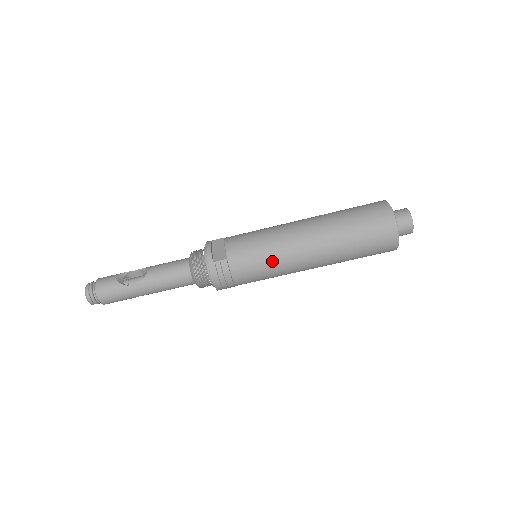
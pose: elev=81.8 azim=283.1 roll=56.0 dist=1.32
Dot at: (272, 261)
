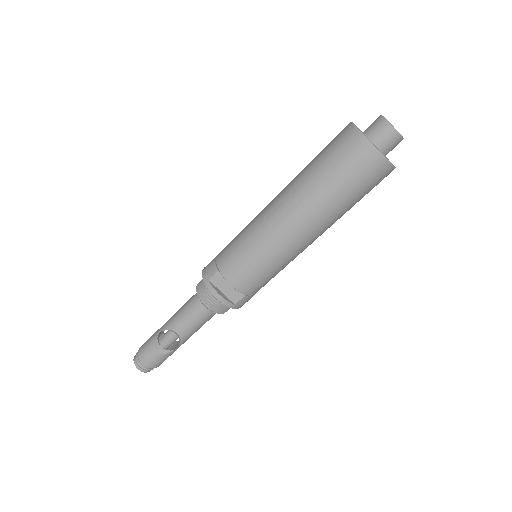
Dot at: (284, 267)
